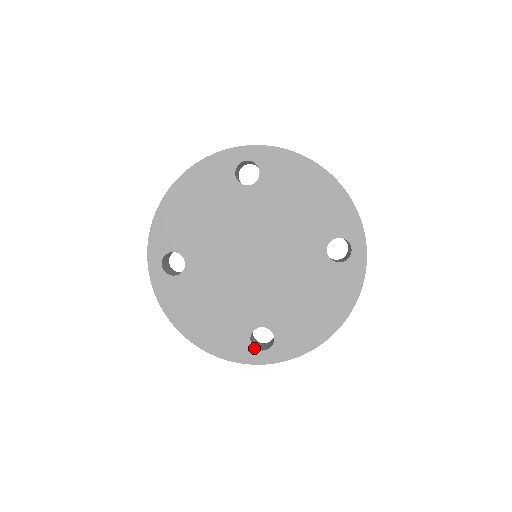
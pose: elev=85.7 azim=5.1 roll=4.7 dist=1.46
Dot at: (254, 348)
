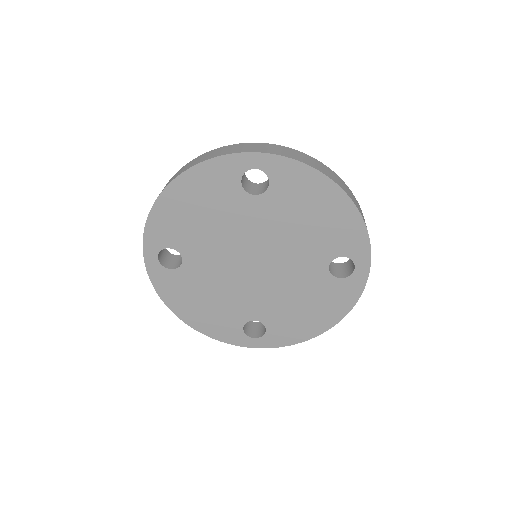
Dot at: (246, 335)
